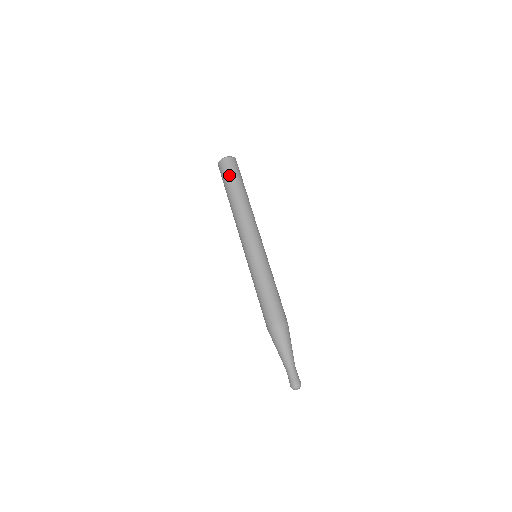
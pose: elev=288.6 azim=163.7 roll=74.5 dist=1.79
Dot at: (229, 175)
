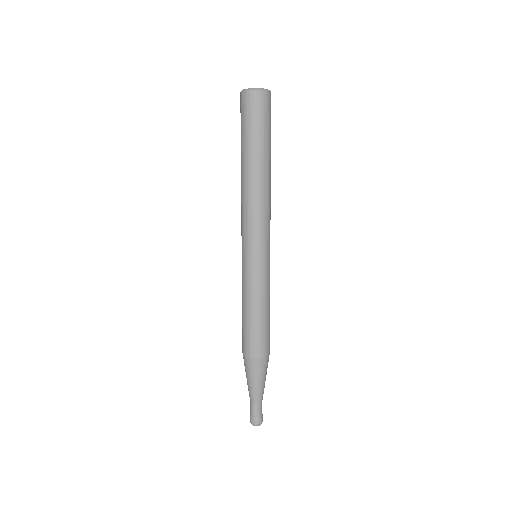
Dot at: (245, 124)
